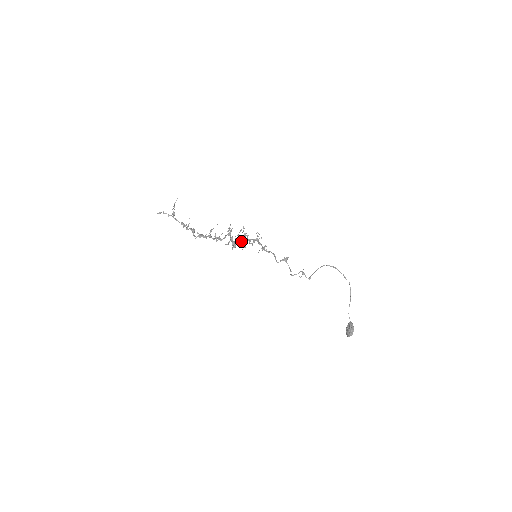
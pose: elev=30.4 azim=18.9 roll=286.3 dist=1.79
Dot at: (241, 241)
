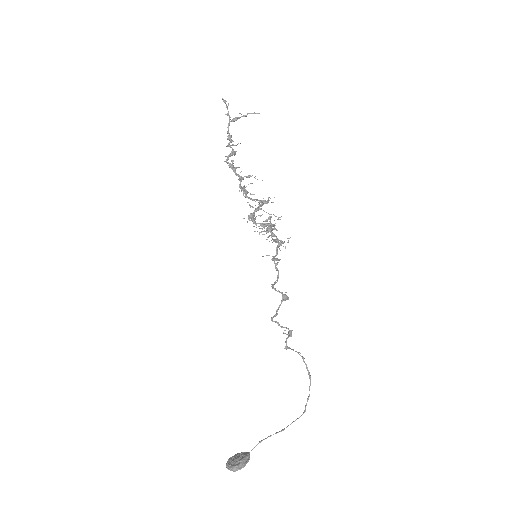
Dot at: (262, 224)
